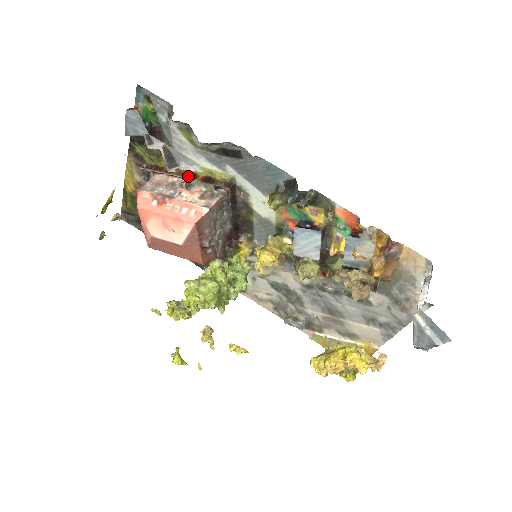
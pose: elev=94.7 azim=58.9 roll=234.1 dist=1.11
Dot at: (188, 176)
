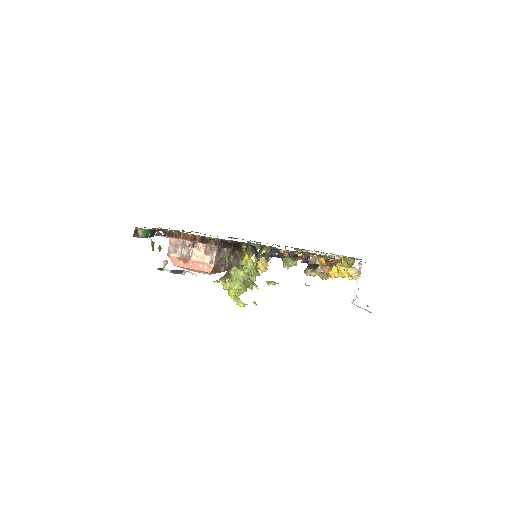
Dot at: (190, 239)
